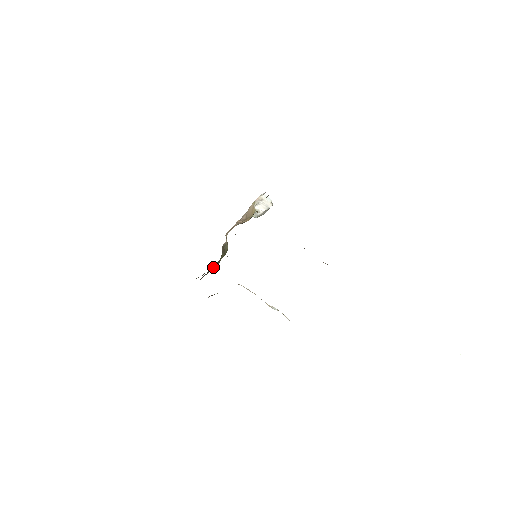
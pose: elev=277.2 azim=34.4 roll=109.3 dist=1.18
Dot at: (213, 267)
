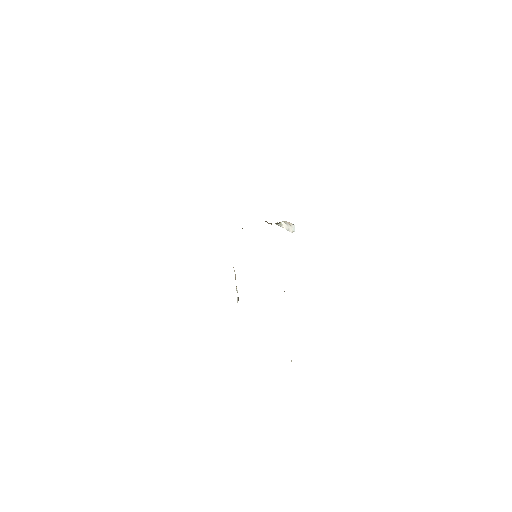
Dot at: occluded
